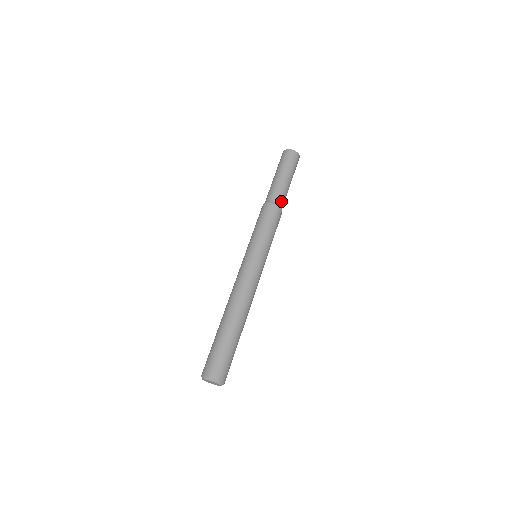
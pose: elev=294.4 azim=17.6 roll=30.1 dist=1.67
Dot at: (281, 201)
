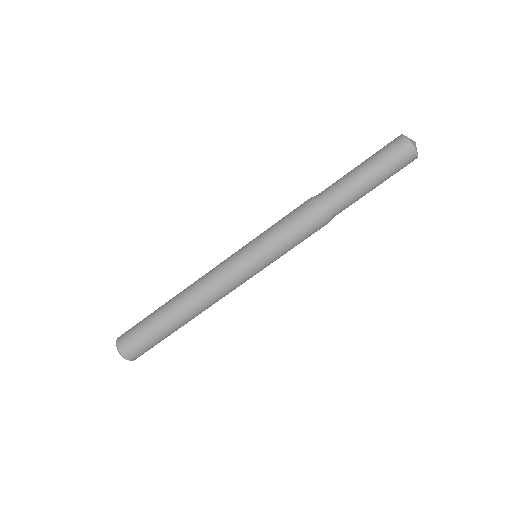
Dot at: (337, 214)
